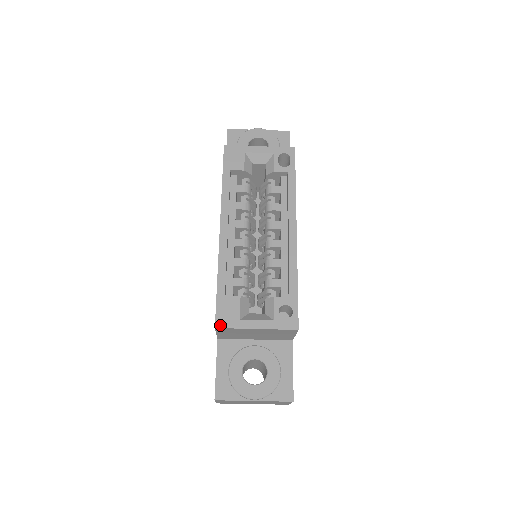
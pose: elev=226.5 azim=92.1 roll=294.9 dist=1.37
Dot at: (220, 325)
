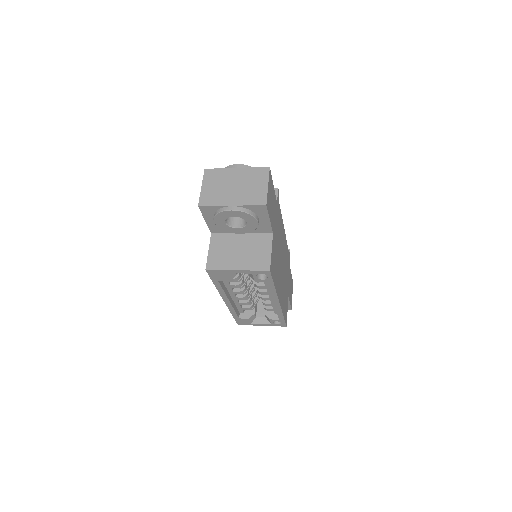
Dot at: occluded
